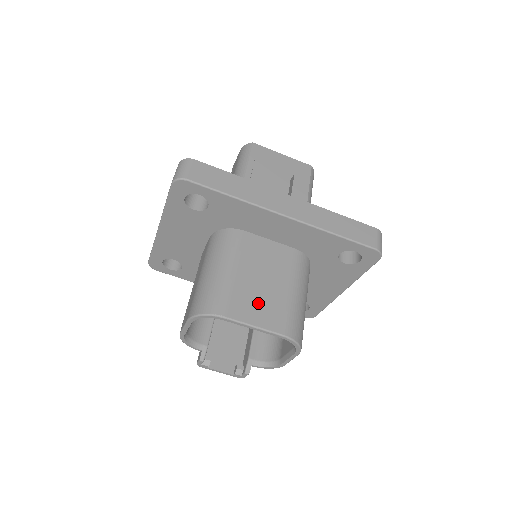
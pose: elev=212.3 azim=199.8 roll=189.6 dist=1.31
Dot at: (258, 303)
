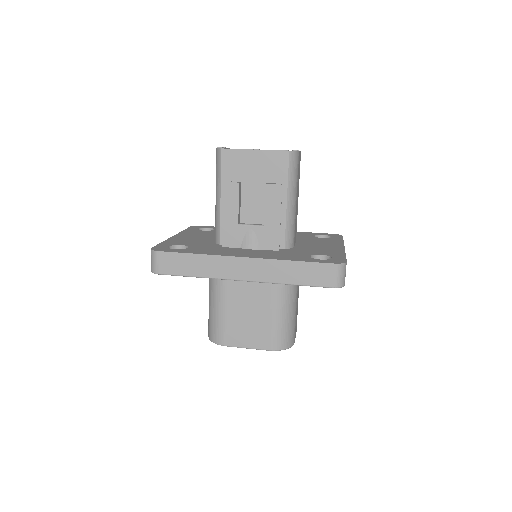
Dot at: (247, 330)
